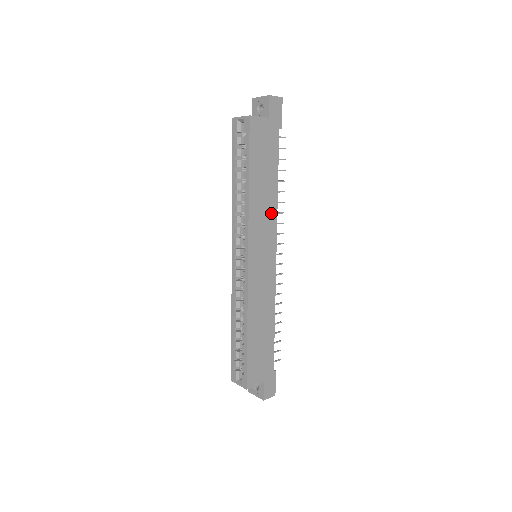
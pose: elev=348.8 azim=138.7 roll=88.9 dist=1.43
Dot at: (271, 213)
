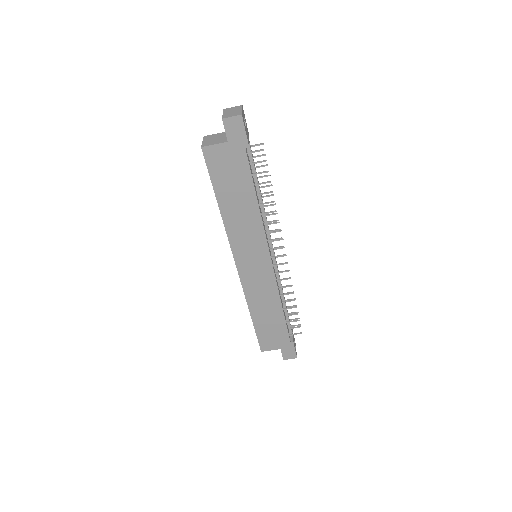
Dot at: (255, 226)
